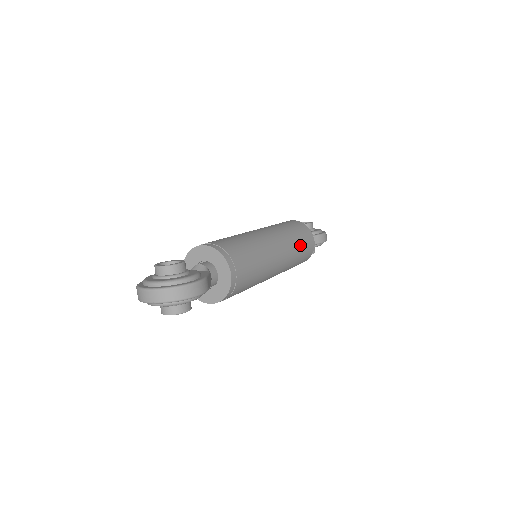
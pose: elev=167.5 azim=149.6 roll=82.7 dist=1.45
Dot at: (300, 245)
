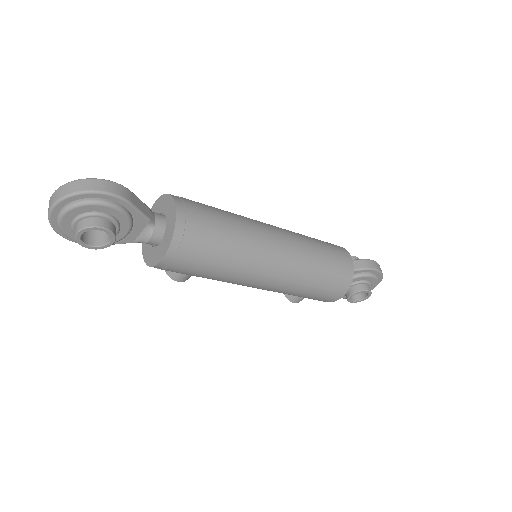
Dot at: (321, 248)
